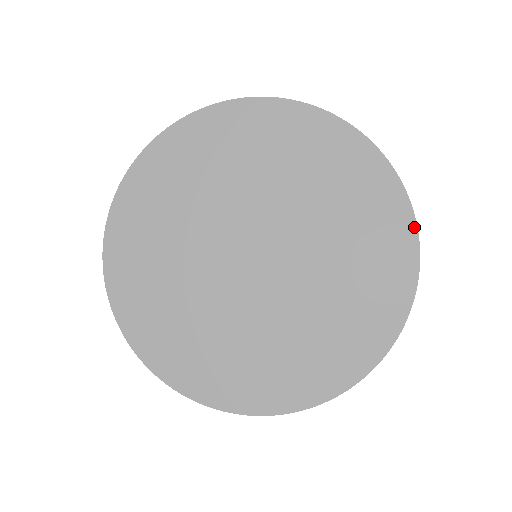
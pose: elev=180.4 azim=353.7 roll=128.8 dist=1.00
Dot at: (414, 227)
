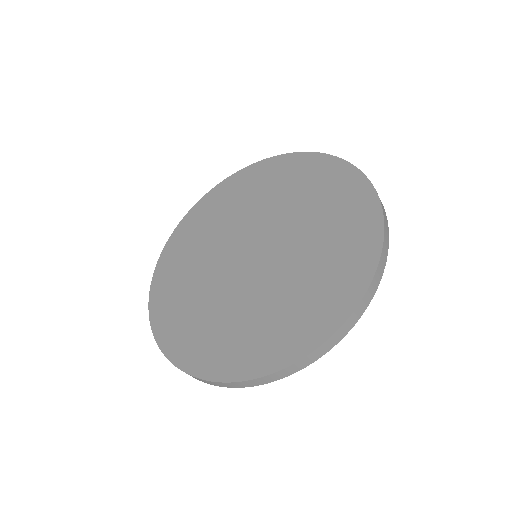
Dot at: (381, 241)
